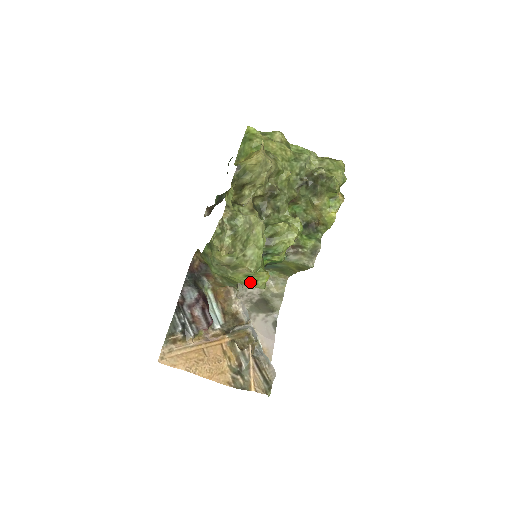
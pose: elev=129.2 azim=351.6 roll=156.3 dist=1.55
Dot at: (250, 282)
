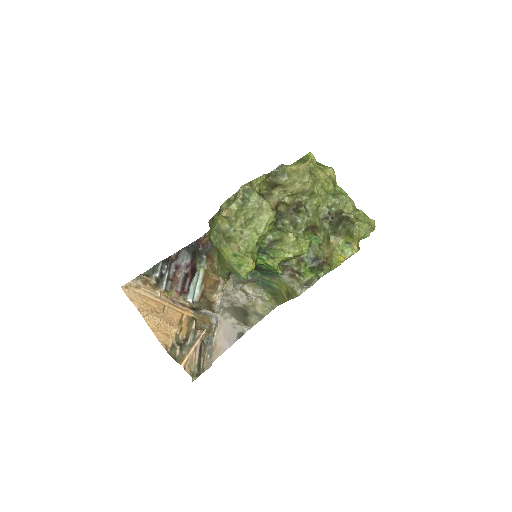
Dot at: (235, 263)
